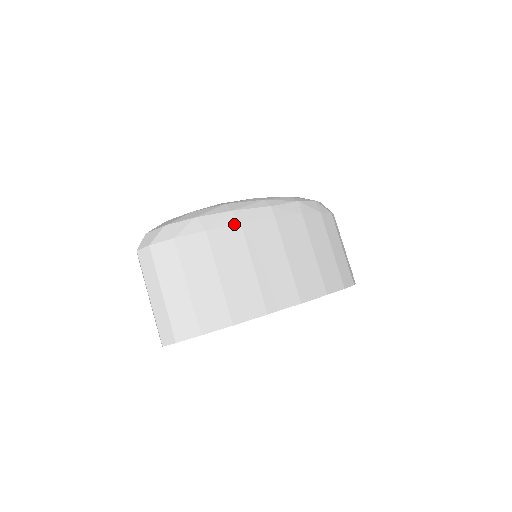
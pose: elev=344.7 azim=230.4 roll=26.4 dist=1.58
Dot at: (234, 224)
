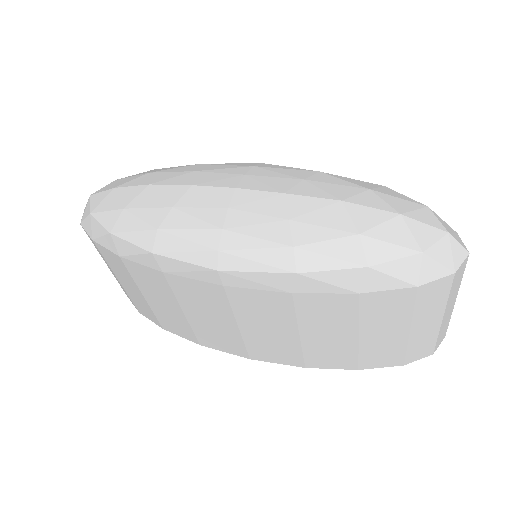
Dot at: (154, 268)
